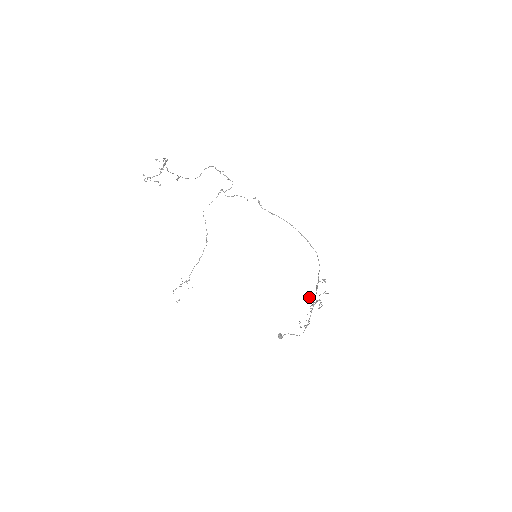
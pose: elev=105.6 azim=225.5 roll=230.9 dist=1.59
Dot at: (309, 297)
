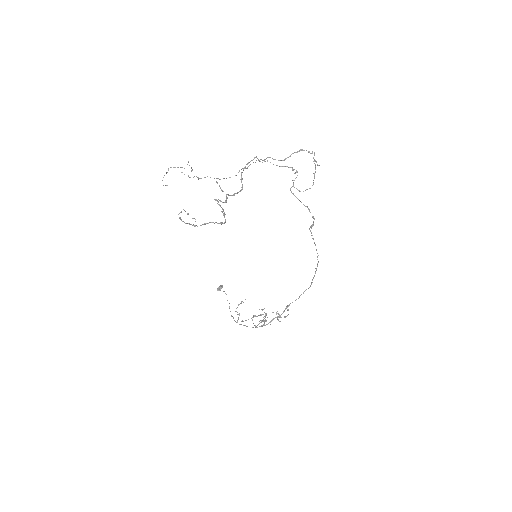
Dot at: (260, 315)
